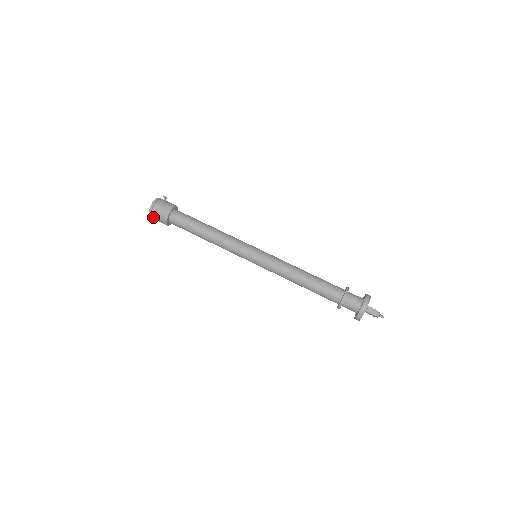
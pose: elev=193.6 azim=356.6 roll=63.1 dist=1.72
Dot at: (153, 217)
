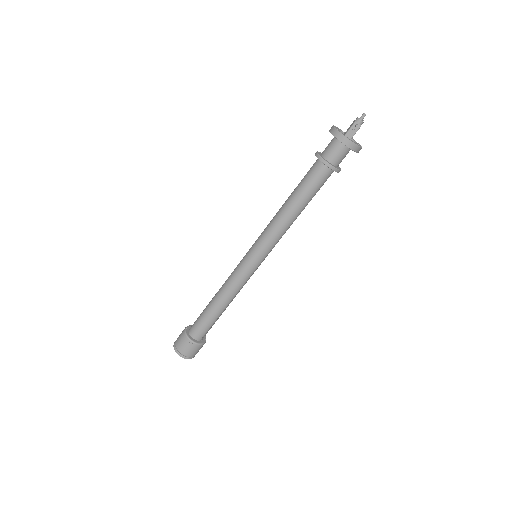
Dot at: (181, 351)
